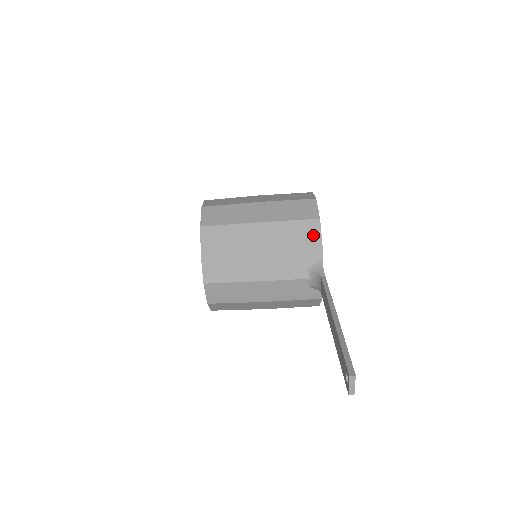
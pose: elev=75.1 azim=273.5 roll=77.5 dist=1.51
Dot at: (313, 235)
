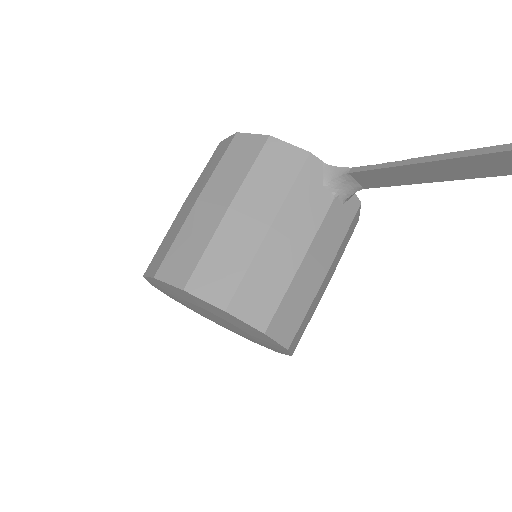
Dot at: (286, 154)
